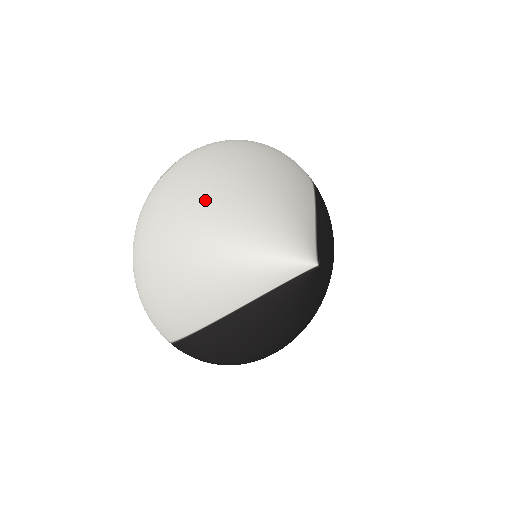
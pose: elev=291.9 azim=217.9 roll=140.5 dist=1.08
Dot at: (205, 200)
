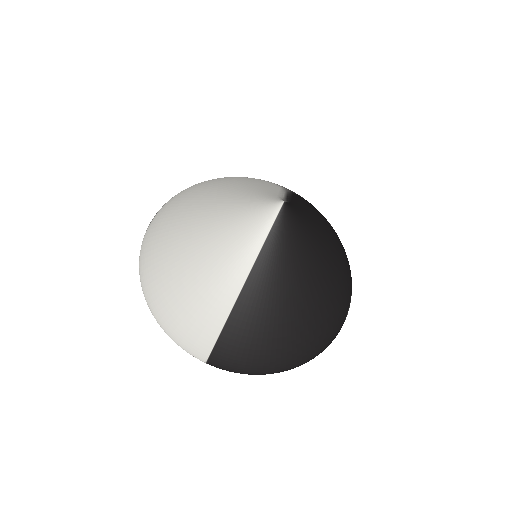
Dot at: (183, 217)
